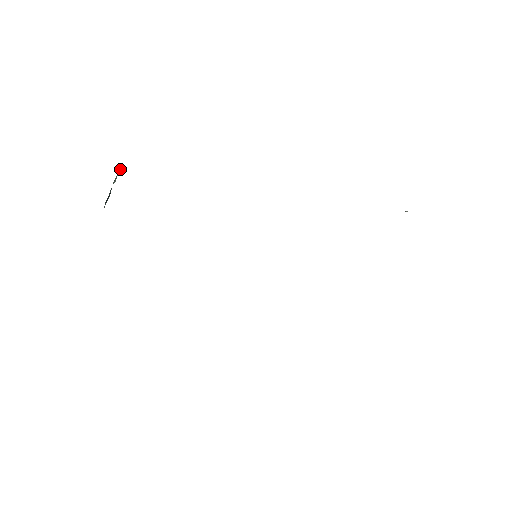
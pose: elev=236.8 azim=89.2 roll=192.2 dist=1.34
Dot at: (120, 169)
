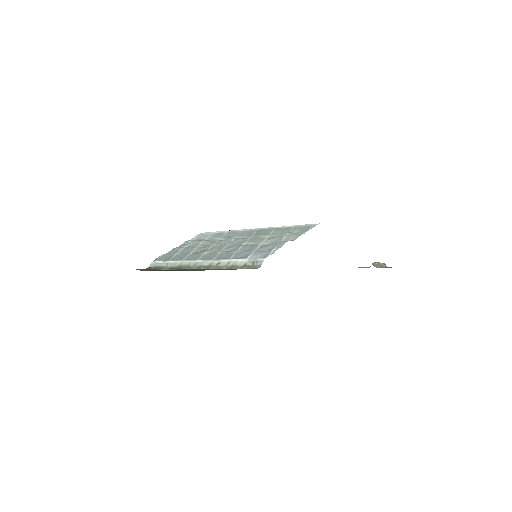
Dot at: occluded
